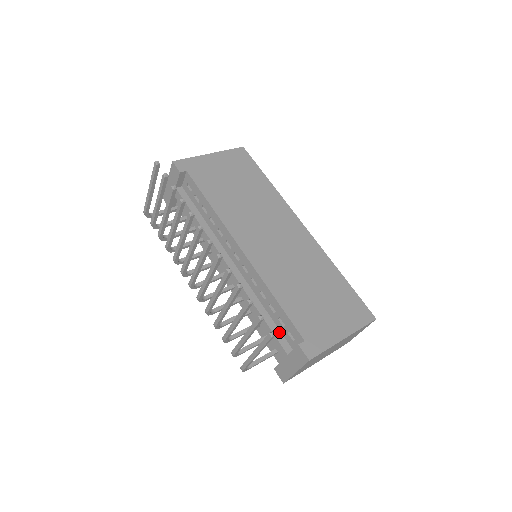
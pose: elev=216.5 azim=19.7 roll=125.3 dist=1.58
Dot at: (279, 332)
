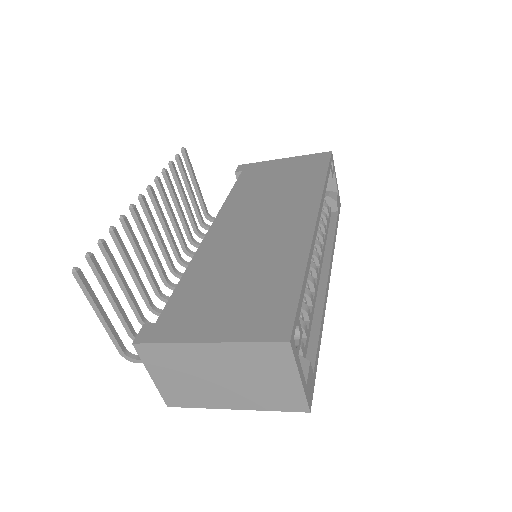
Dot at: occluded
